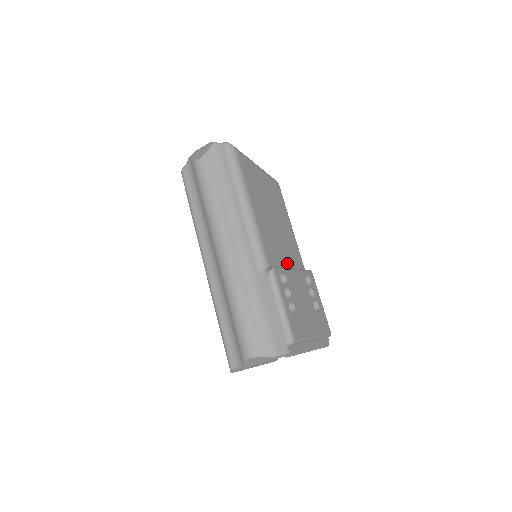
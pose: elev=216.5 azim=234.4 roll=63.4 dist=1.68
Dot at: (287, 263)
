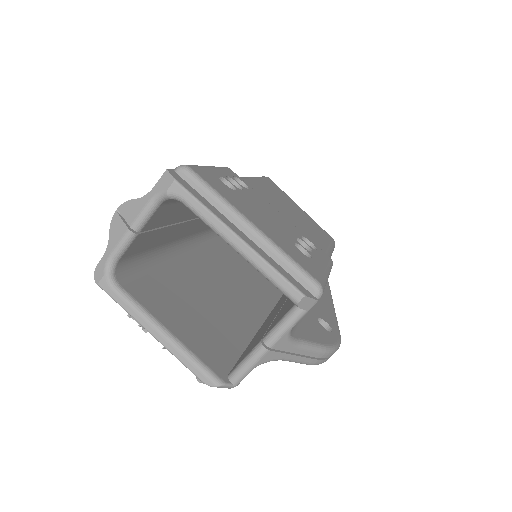
Dot at: occluded
